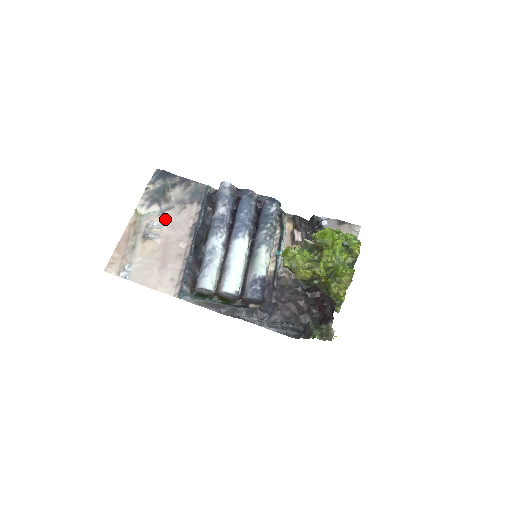
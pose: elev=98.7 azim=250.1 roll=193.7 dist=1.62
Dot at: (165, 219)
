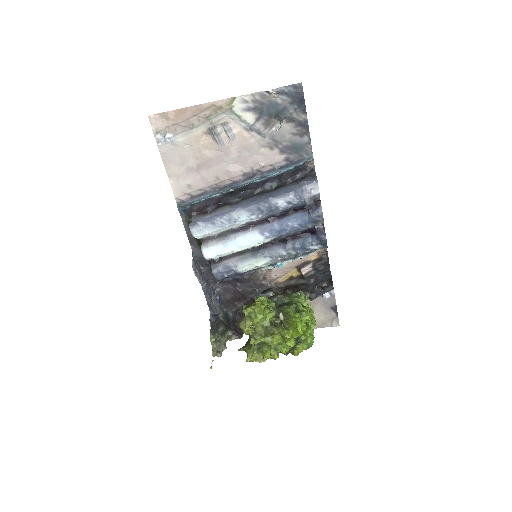
Dot at: (245, 138)
